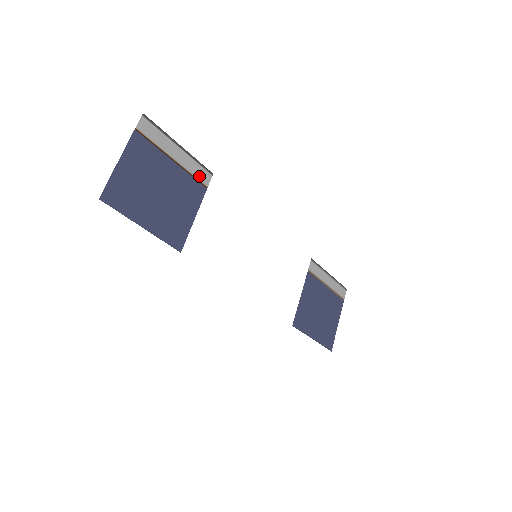
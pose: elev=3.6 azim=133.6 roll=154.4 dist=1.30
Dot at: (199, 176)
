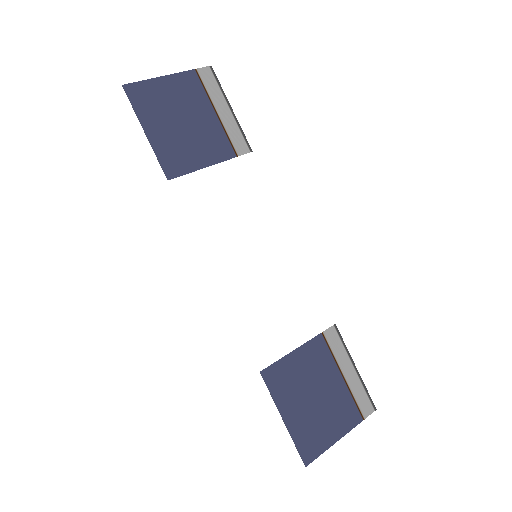
Dot at: (235, 142)
